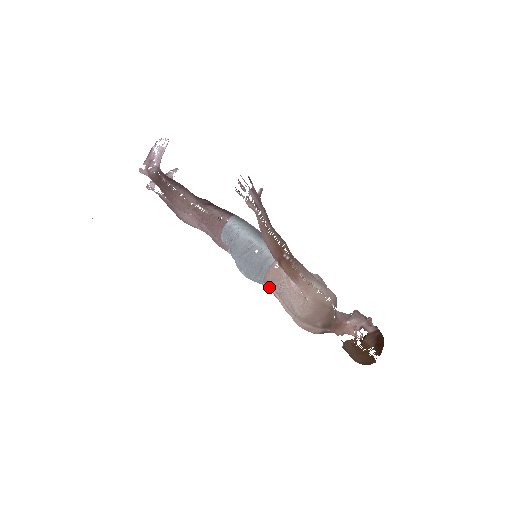
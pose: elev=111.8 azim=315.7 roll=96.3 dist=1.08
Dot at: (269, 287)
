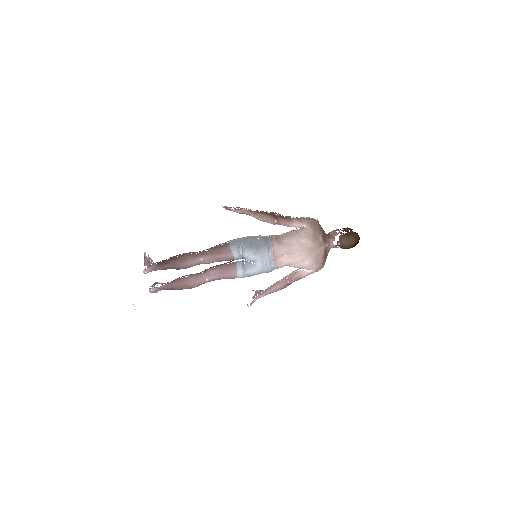
Dot at: (278, 259)
